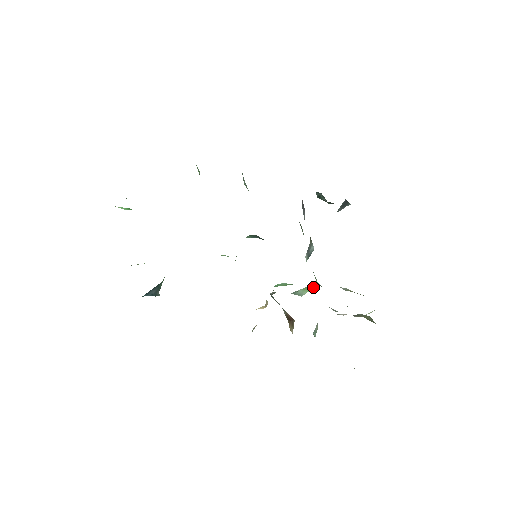
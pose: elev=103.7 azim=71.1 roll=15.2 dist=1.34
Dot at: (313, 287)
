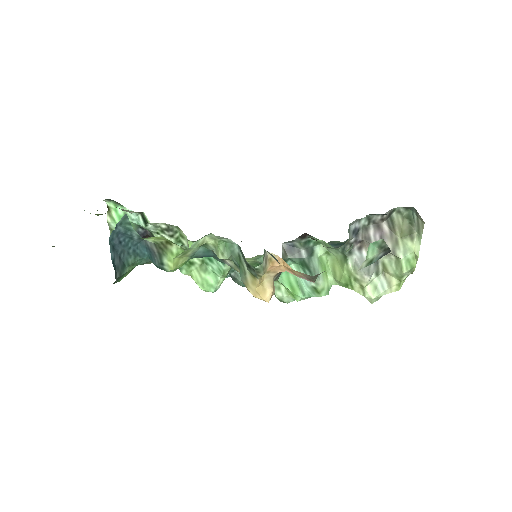
Dot at: (329, 271)
